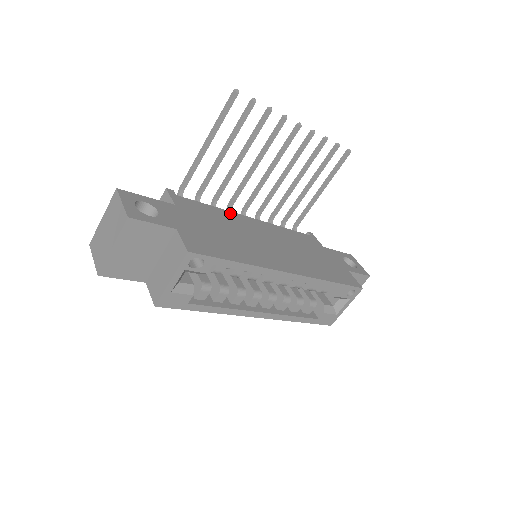
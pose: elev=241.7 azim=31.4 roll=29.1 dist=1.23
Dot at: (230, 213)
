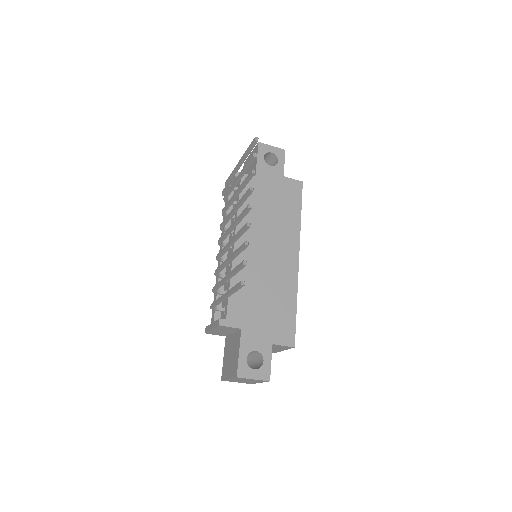
Dot at: occluded
